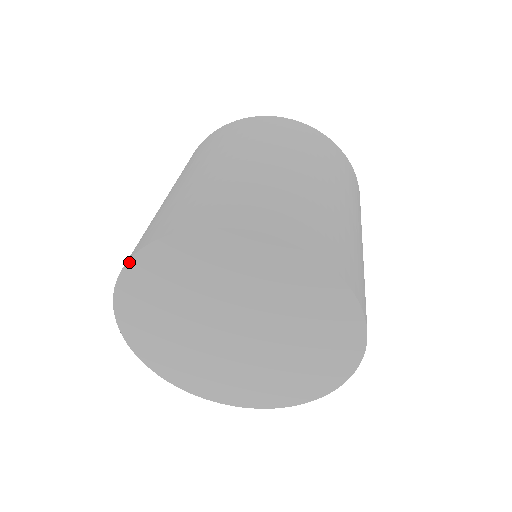
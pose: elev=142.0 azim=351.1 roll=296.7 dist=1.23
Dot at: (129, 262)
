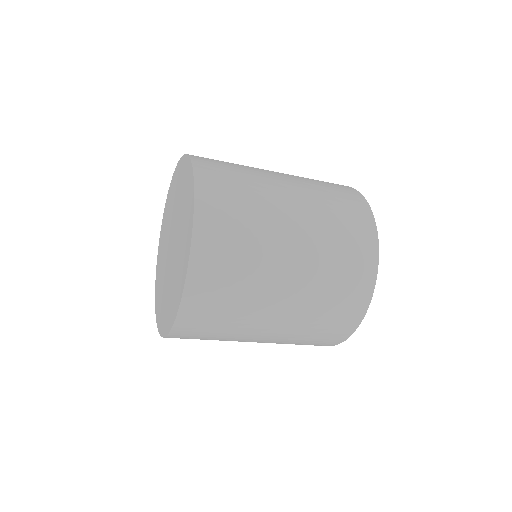
Dot at: (179, 162)
